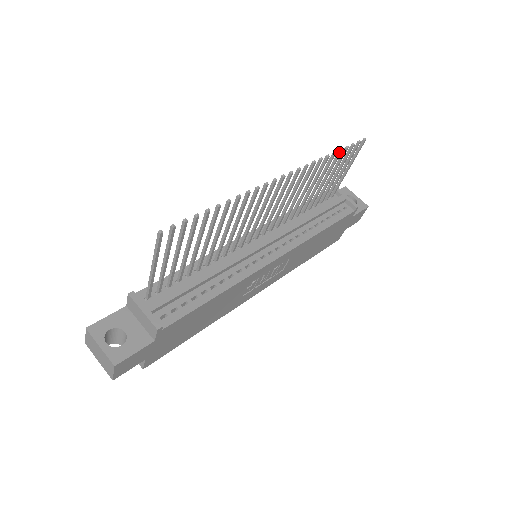
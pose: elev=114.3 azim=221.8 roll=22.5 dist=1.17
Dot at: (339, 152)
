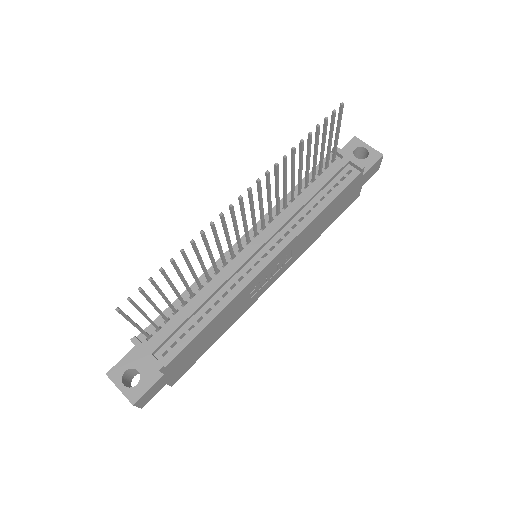
Dot at: (309, 136)
